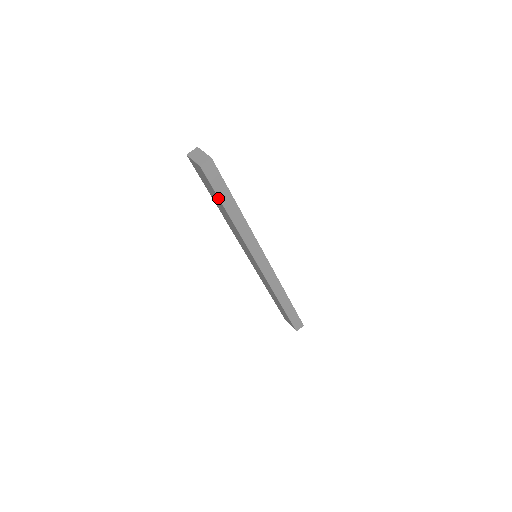
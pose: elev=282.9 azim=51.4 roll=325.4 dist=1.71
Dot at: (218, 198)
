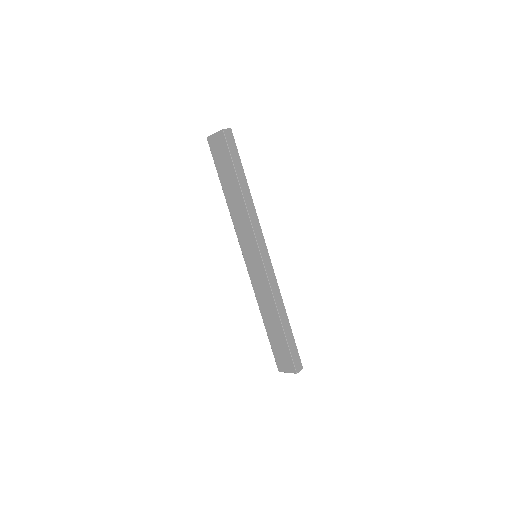
Dot at: (233, 165)
